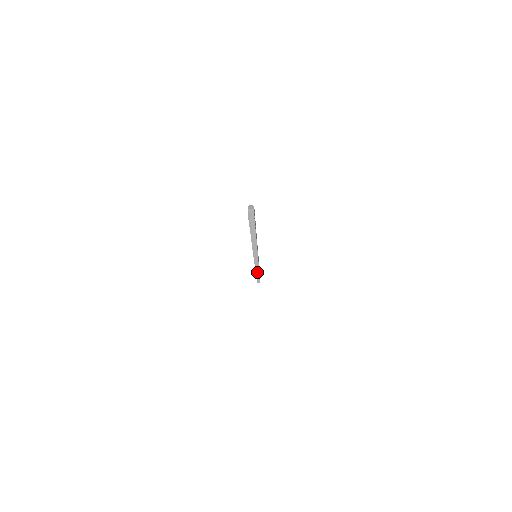
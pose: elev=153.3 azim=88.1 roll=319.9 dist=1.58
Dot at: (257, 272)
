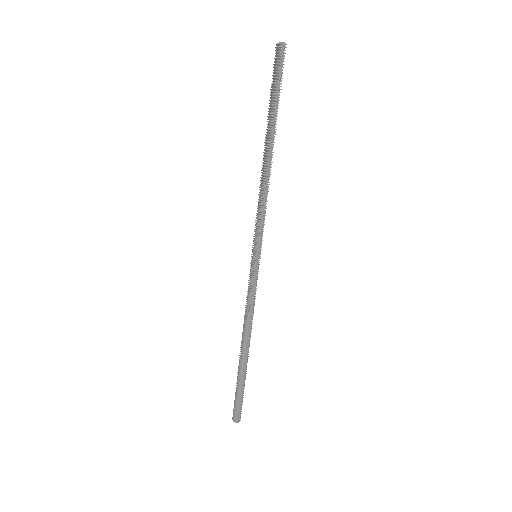
Dot at: (243, 340)
